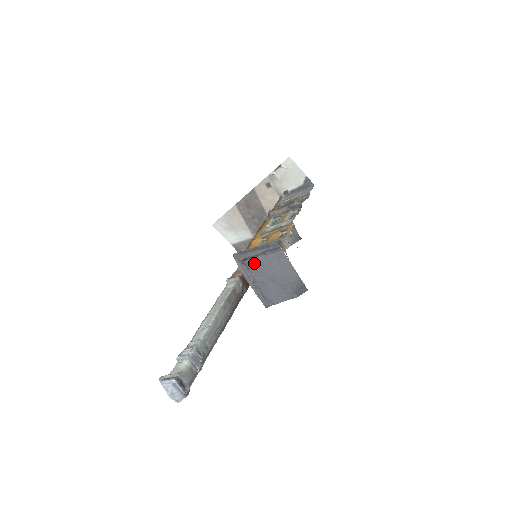
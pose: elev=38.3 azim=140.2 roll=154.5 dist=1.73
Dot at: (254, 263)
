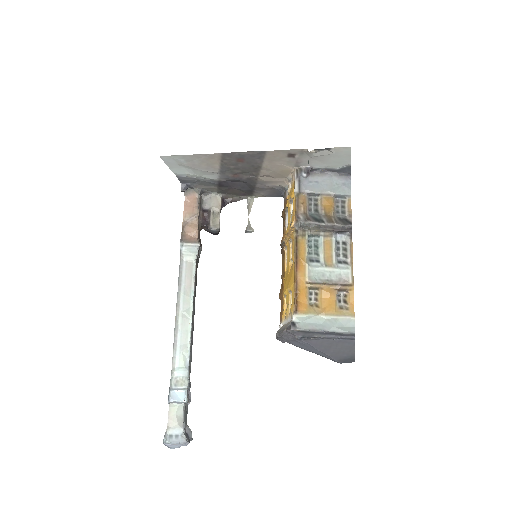
Dot at: (311, 340)
